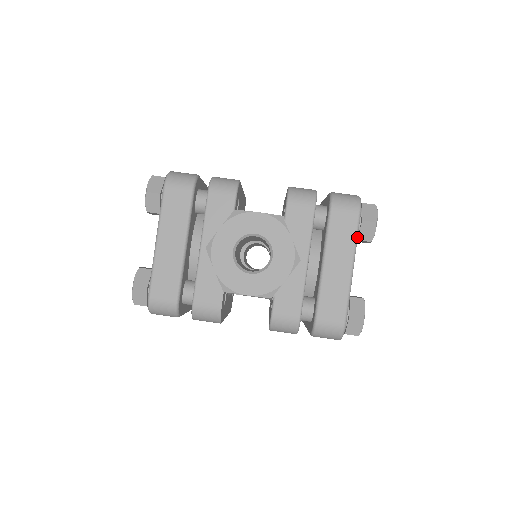
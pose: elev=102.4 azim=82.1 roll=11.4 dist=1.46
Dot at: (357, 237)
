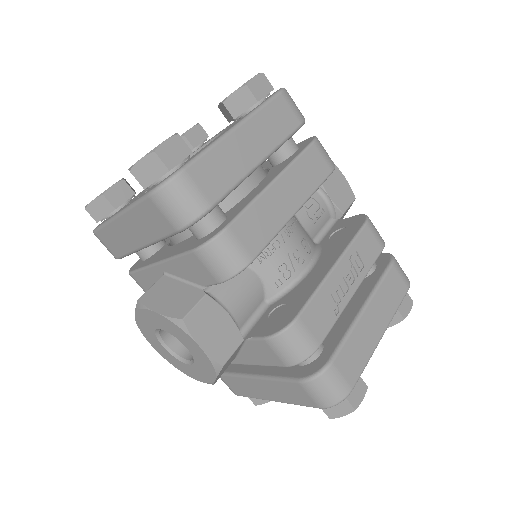
Dot at: (300, 405)
